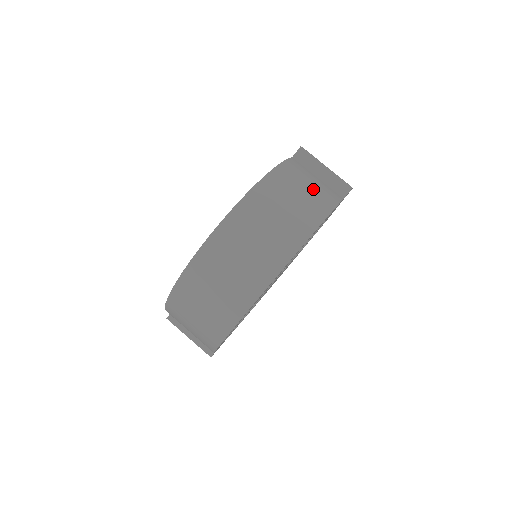
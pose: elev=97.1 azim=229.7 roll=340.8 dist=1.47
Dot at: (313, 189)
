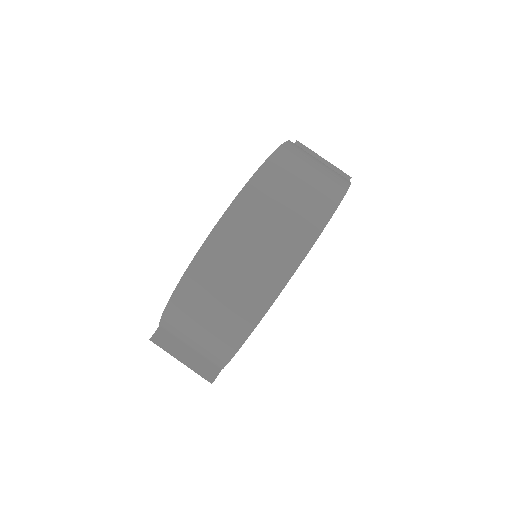
Dot at: occluded
